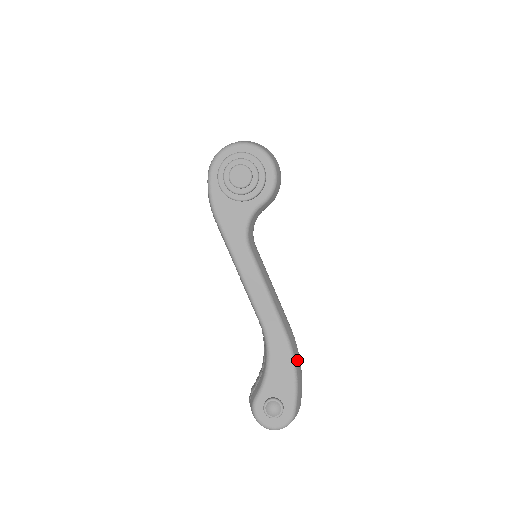
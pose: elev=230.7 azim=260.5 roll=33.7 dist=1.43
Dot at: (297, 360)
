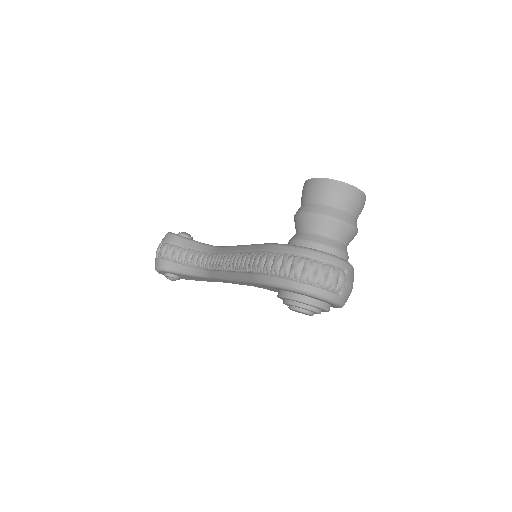
Dot at: occluded
